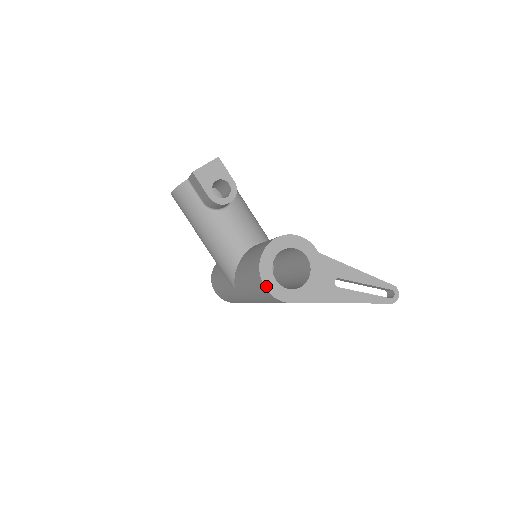
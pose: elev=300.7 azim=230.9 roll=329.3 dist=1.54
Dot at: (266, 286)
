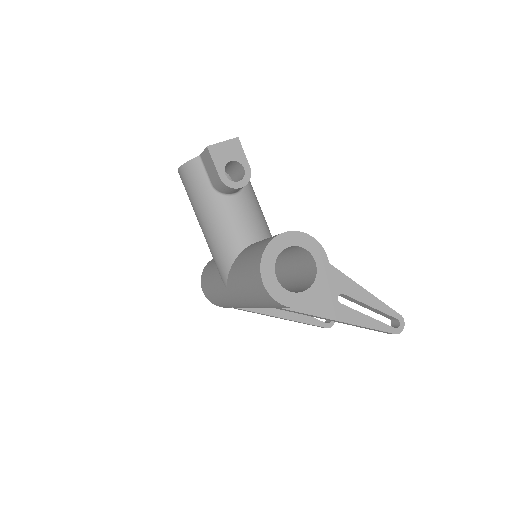
Dot at: (265, 282)
